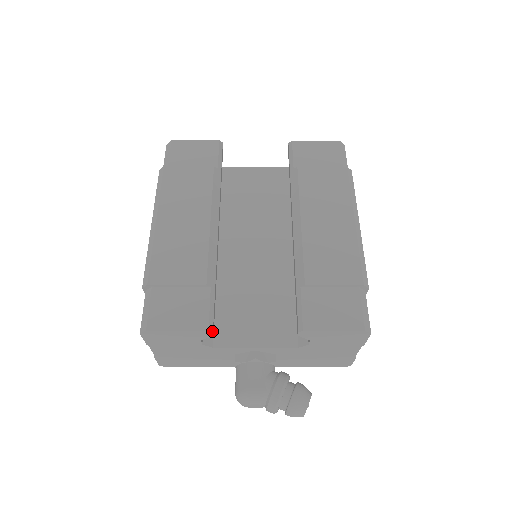
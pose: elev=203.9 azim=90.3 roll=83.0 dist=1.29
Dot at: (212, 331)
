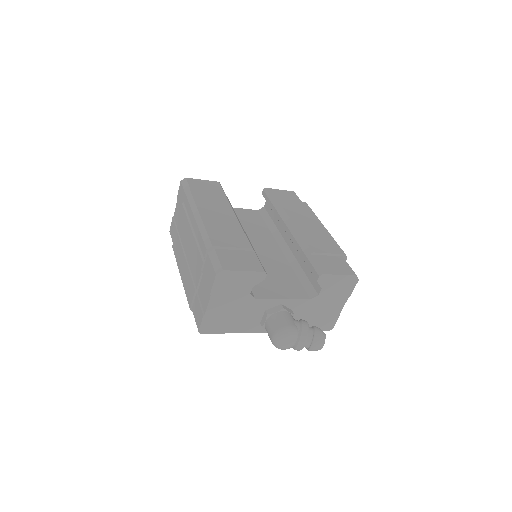
Dot at: (266, 273)
